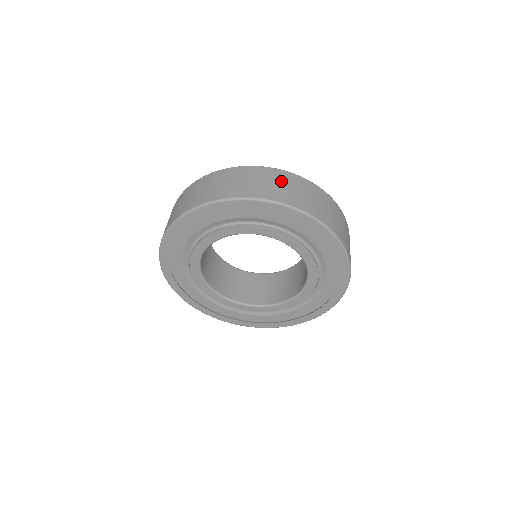
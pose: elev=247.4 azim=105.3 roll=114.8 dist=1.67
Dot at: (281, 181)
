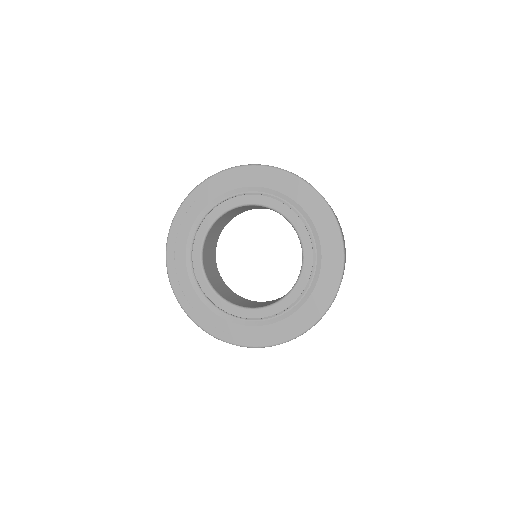
Dot at: occluded
